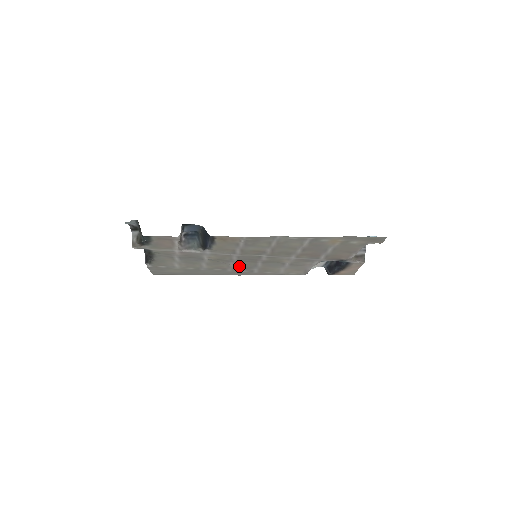
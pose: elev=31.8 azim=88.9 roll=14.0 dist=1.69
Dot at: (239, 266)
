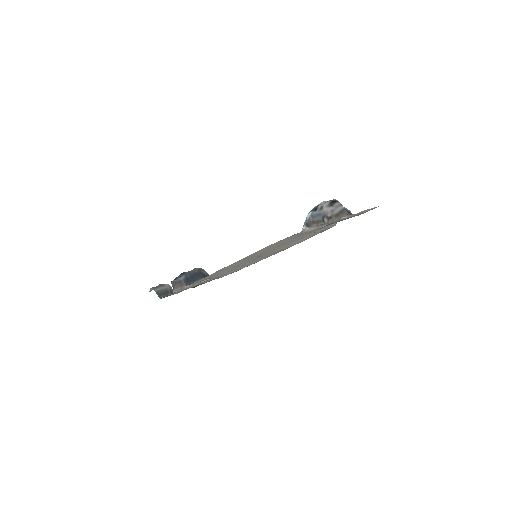
Dot at: (266, 255)
